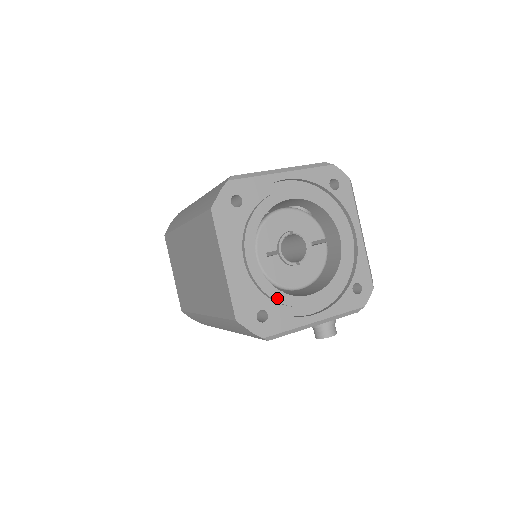
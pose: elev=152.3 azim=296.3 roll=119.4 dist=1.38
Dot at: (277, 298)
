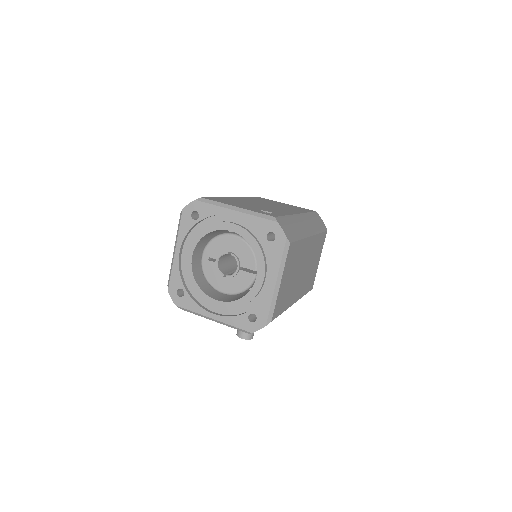
Dot at: (194, 288)
